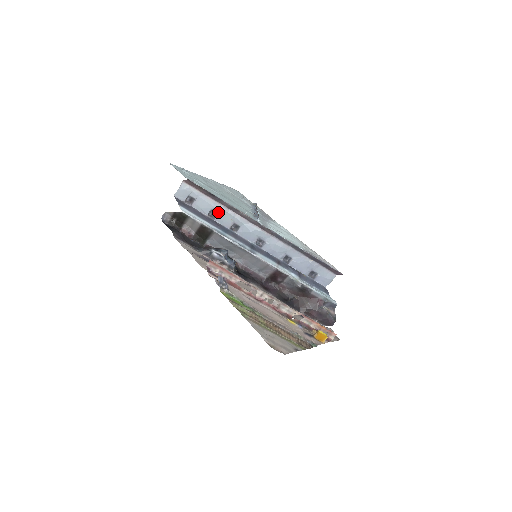
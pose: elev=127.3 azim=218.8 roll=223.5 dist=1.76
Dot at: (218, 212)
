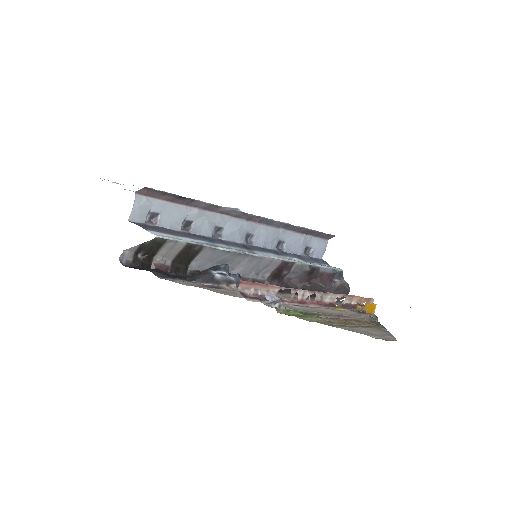
Dot at: (193, 220)
